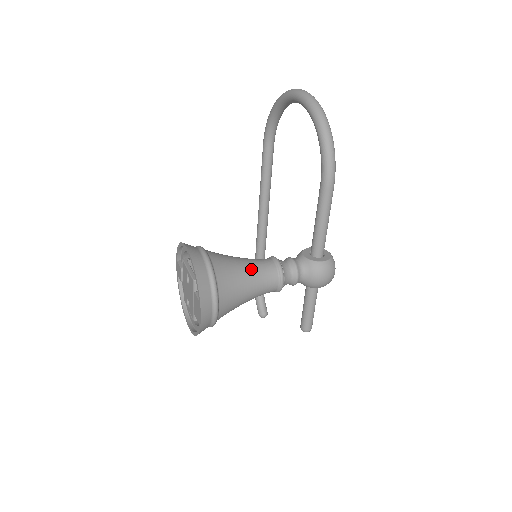
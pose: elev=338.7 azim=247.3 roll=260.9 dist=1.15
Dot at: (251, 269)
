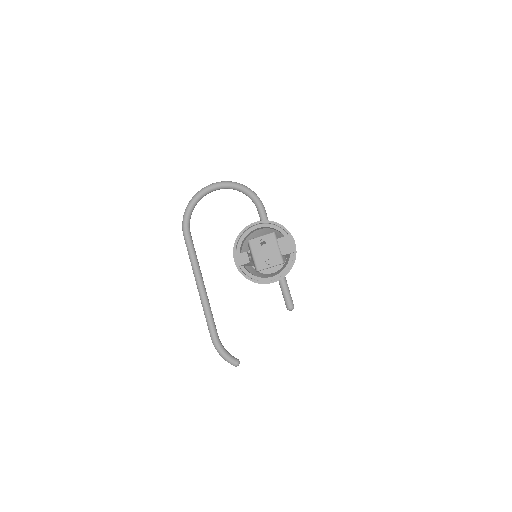
Dot at: occluded
